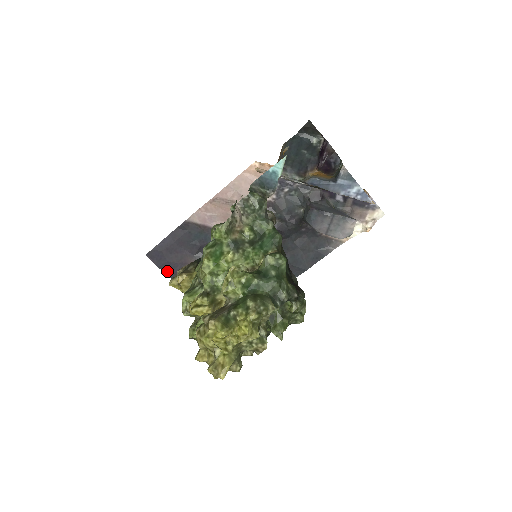
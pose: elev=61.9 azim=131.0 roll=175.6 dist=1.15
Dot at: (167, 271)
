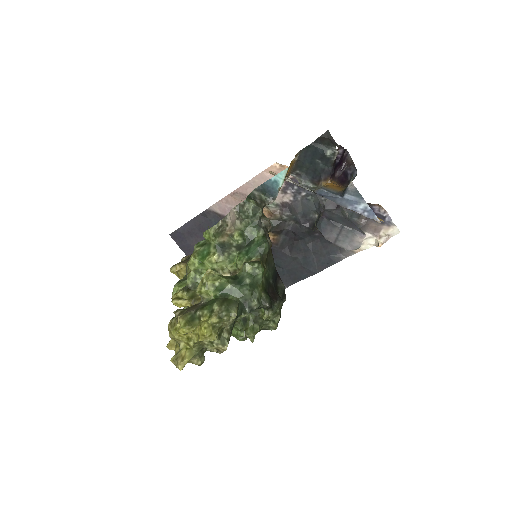
Dot at: (187, 252)
